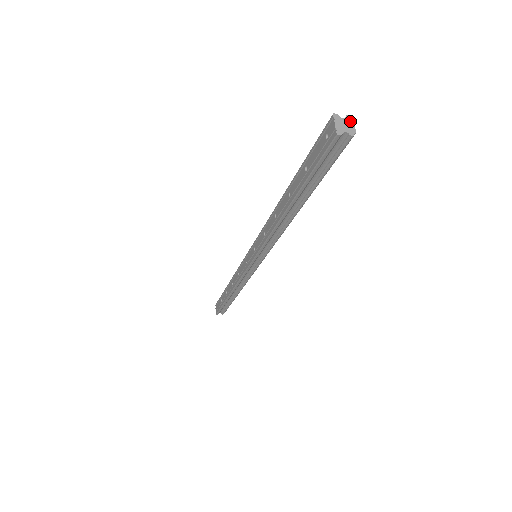
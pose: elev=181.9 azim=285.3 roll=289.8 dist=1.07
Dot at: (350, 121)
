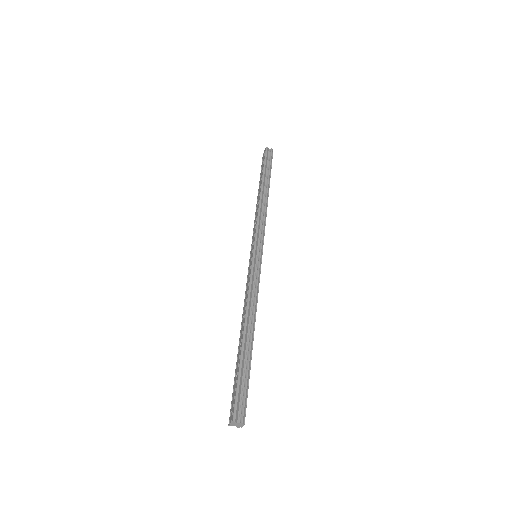
Dot at: occluded
